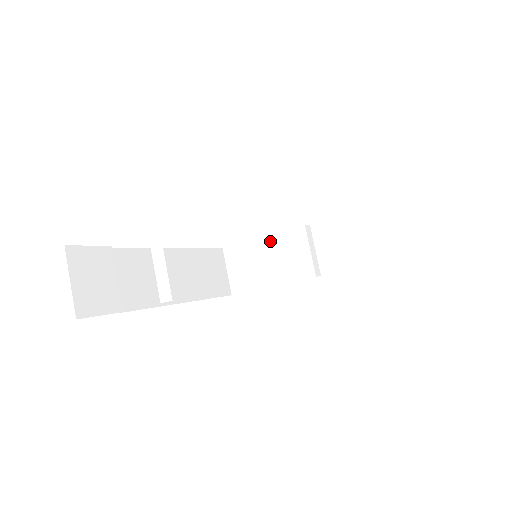
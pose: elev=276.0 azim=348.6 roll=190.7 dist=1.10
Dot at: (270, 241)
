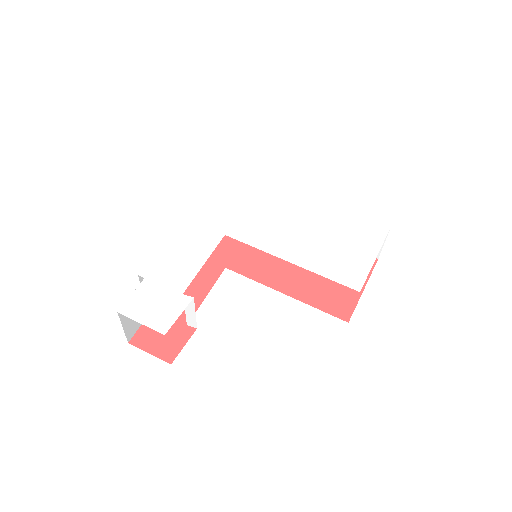
Dot at: occluded
